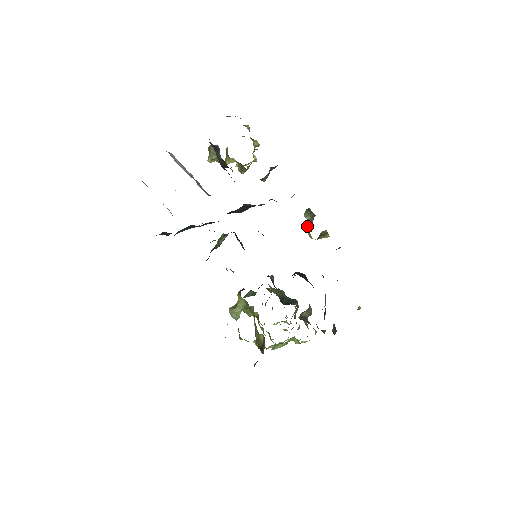
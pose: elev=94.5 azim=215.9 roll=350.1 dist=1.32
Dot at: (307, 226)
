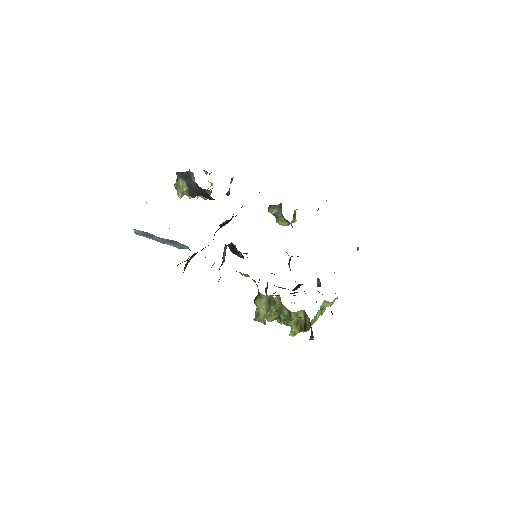
Dot at: (276, 219)
